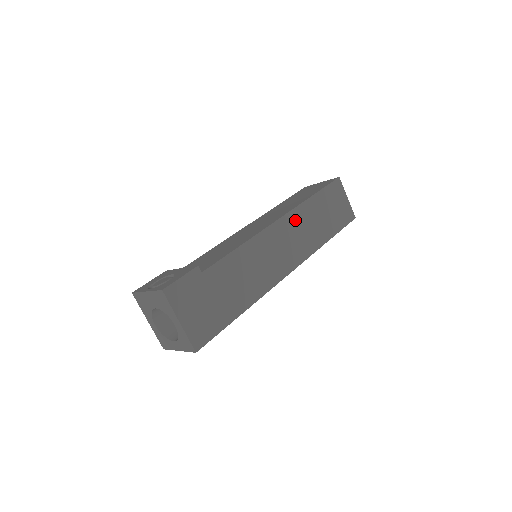
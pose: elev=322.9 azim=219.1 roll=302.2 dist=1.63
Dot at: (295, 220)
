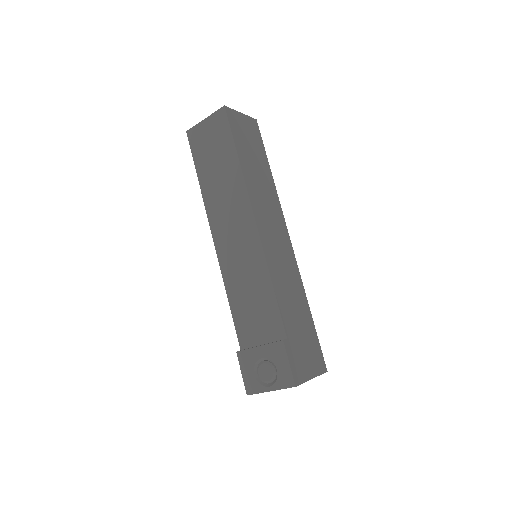
Dot at: (256, 200)
